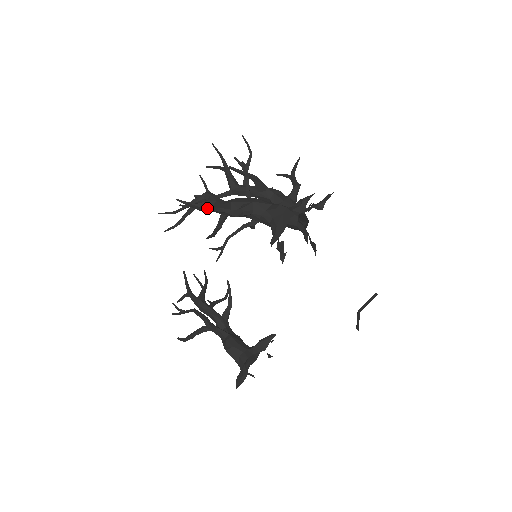
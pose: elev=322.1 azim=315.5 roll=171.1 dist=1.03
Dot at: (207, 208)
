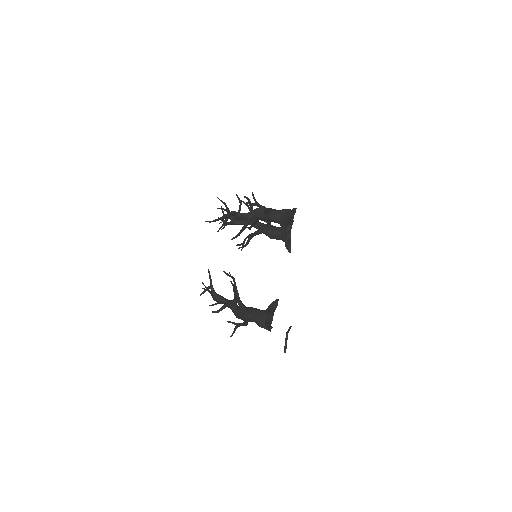
Dot at: (256, 201)
